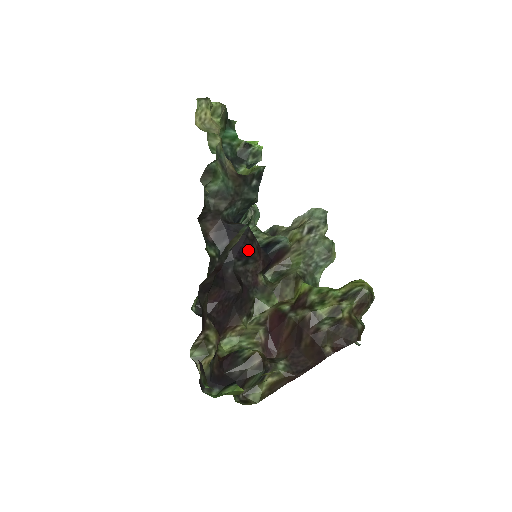
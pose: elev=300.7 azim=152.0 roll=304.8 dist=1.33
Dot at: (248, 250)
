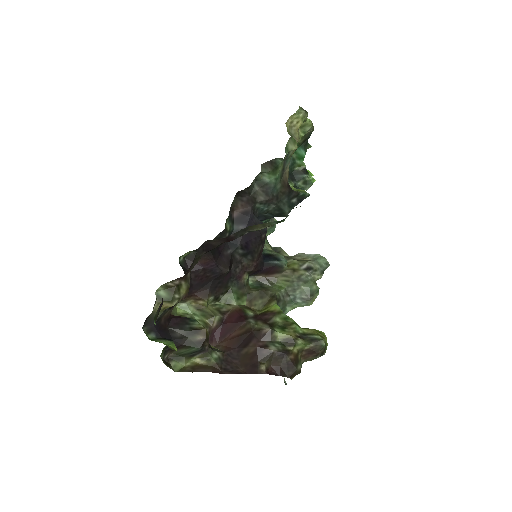
Dot at: (254, 246)
